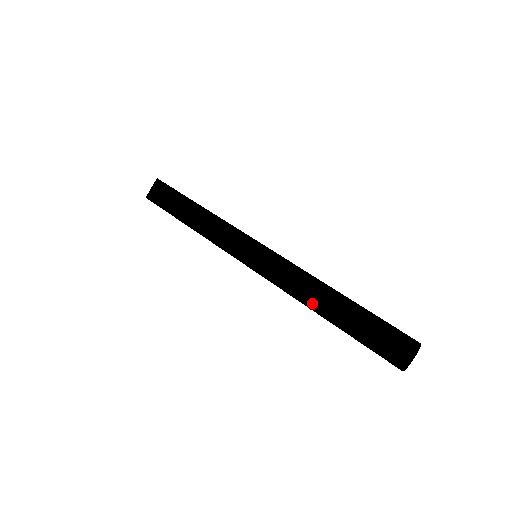
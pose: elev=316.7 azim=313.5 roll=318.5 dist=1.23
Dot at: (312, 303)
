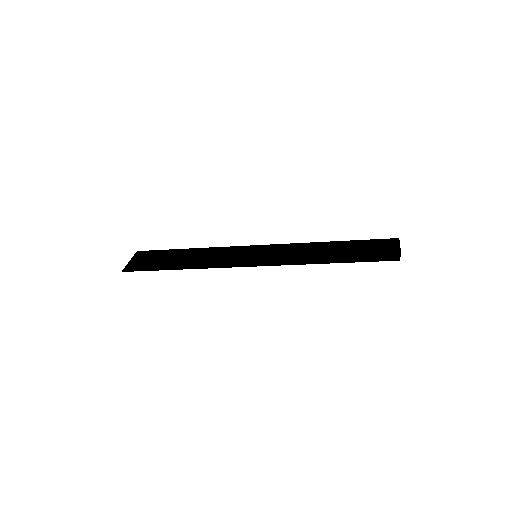
Dot at: (320, 247)
